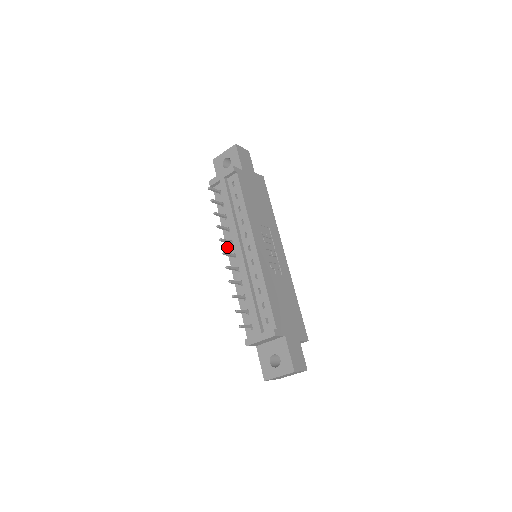
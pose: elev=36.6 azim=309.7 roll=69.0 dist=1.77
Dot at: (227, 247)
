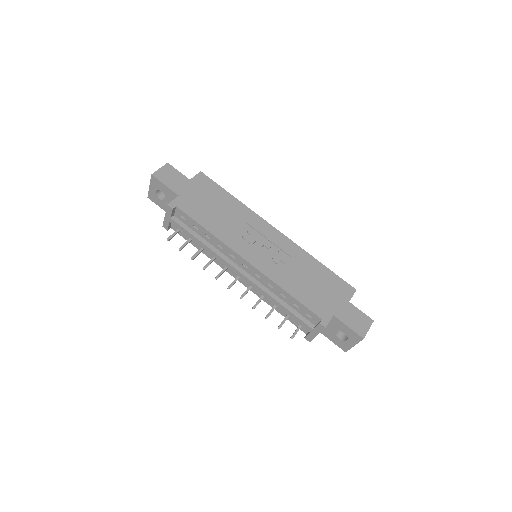
Dot at: occluded
